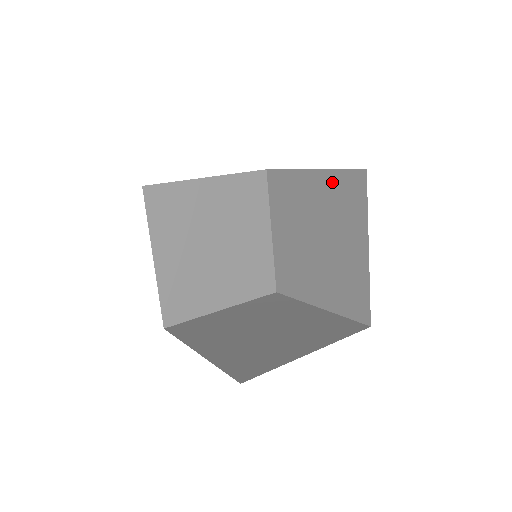
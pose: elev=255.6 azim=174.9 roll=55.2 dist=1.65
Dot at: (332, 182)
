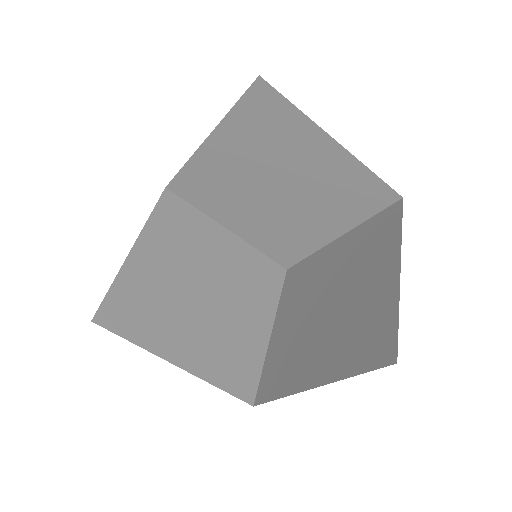
Dot at: (384, 310)
